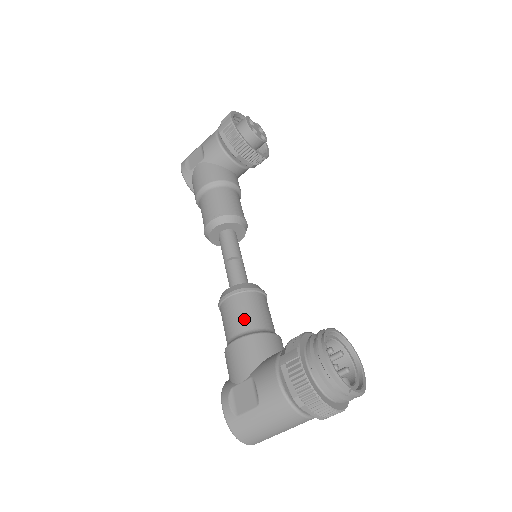
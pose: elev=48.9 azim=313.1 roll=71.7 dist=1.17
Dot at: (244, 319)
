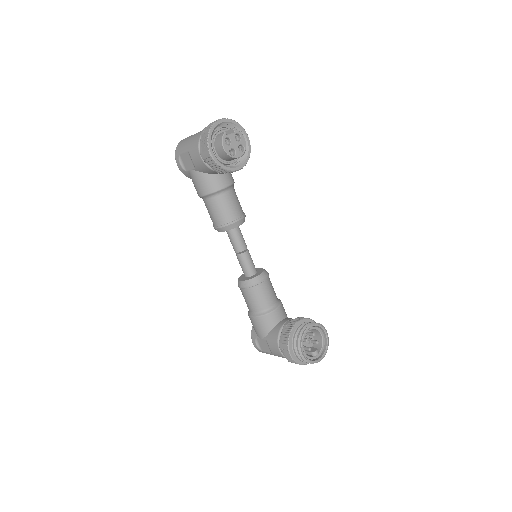
Dot at: (256, 305)
